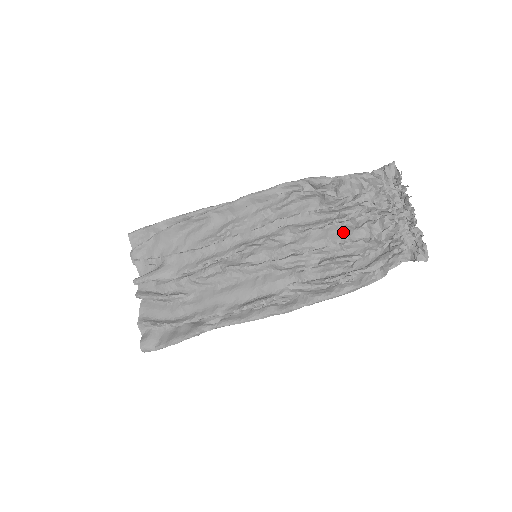
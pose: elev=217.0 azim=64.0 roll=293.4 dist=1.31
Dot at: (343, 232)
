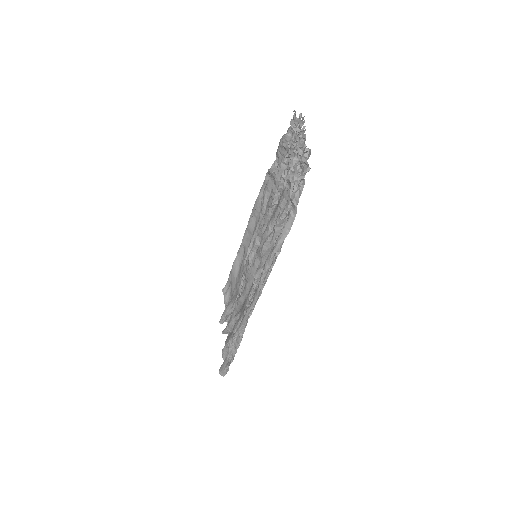
Dot at: occluded
